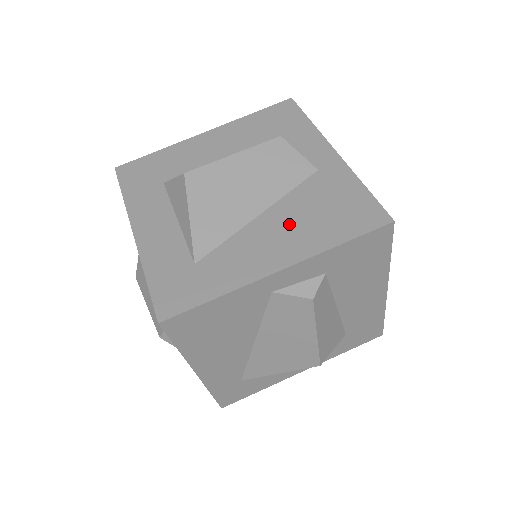
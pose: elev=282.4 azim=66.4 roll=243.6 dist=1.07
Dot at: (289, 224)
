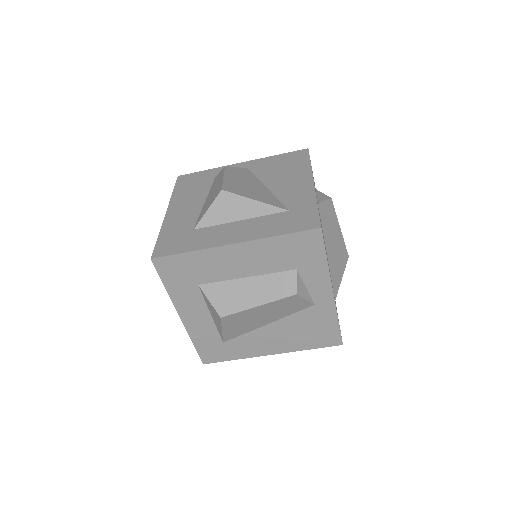
Dot at: (284, 334)
